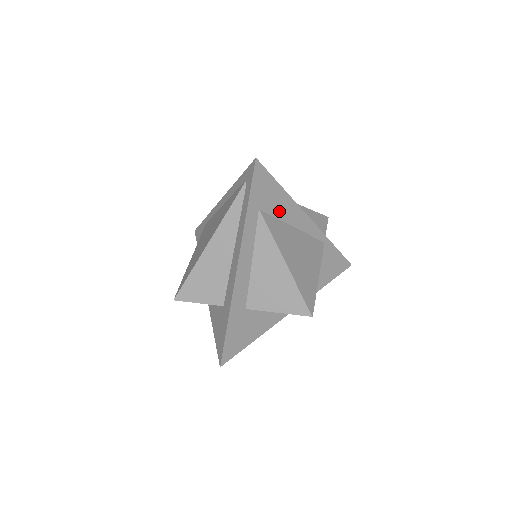
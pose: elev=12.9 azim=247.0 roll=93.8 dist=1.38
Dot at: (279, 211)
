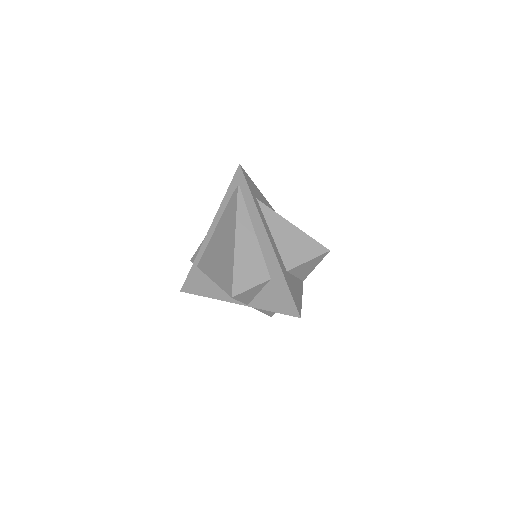
Dot at: occluded
